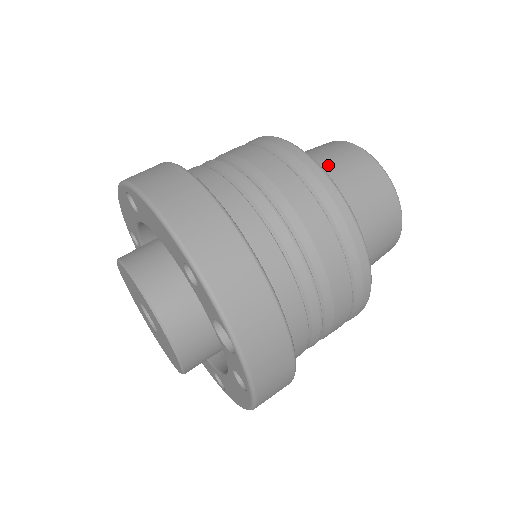
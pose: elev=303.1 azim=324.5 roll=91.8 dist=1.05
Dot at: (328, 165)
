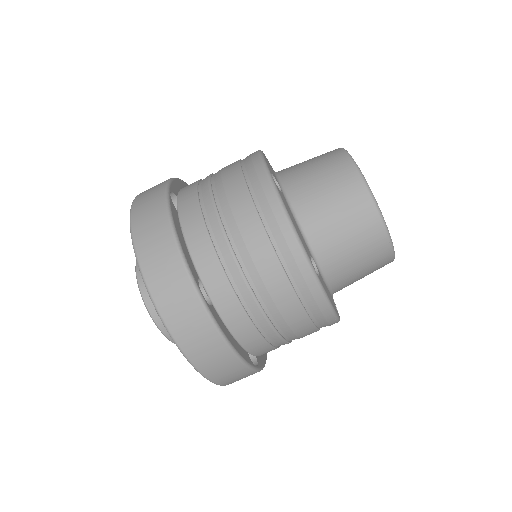
Dot at: (316, 198)
